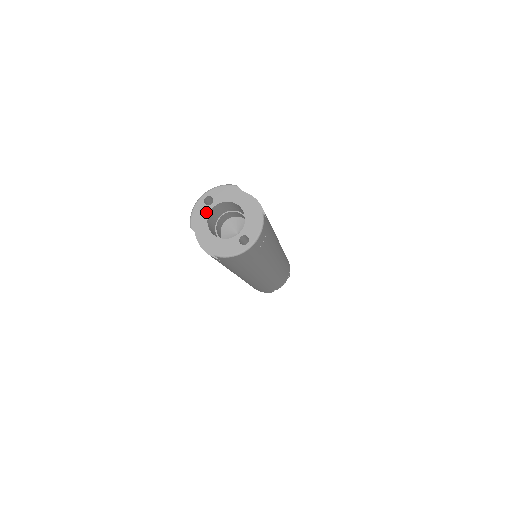
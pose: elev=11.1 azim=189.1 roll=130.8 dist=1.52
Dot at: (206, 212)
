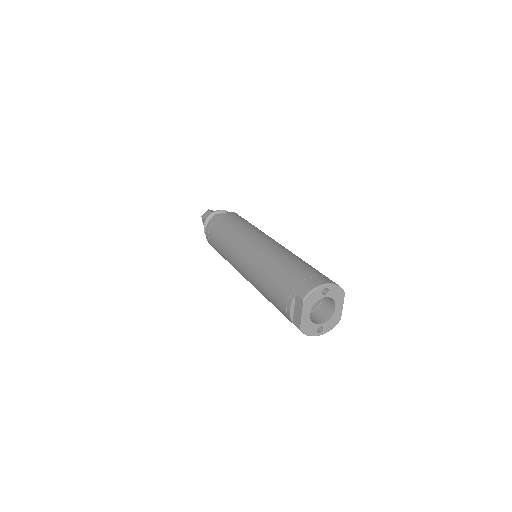
Dot at: (318, 298)
